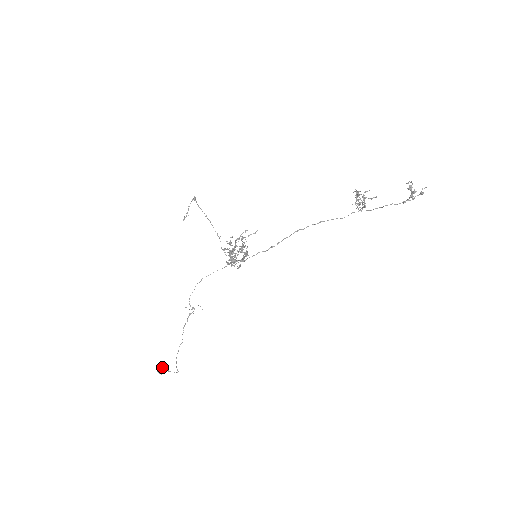
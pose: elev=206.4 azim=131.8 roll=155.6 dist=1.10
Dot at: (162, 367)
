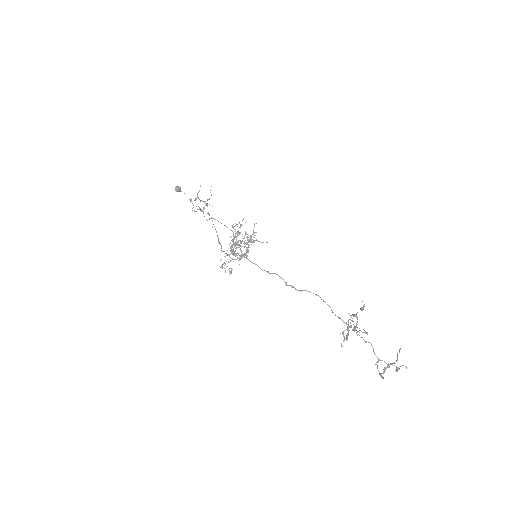
Dot at: (179, 189)
